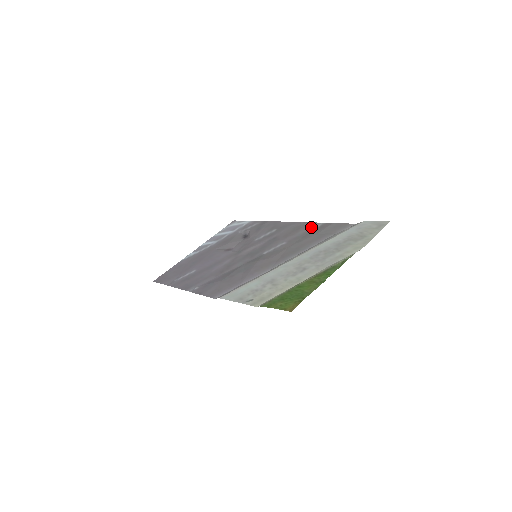
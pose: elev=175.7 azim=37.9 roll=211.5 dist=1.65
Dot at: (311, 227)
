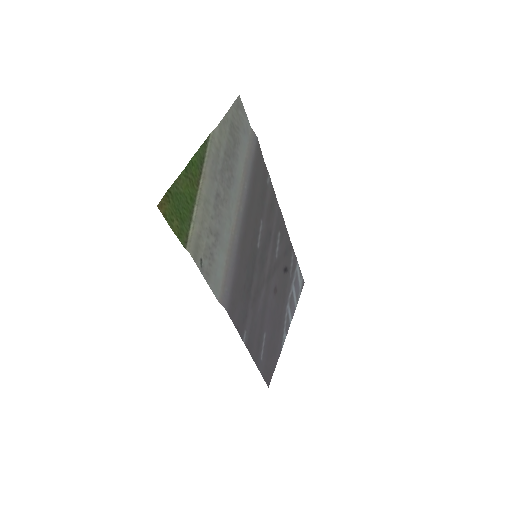
Dot at: (268, 189)
